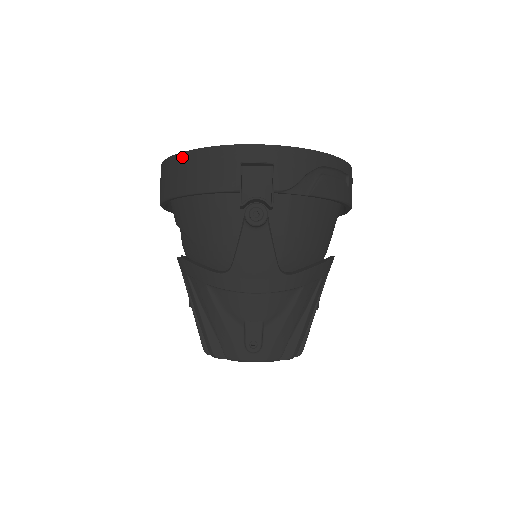
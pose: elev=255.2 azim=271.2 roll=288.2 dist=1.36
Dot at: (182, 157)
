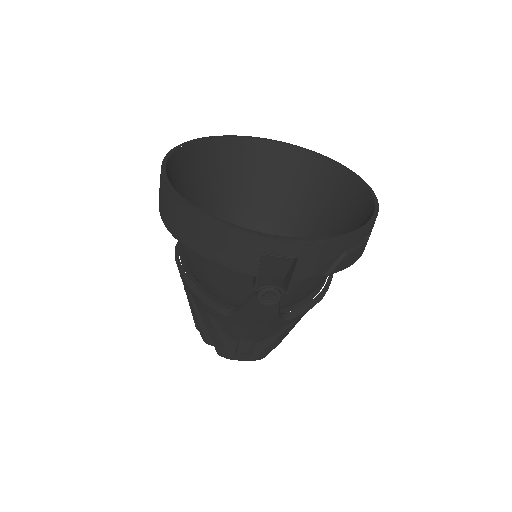
Dot at: (194, 214)
